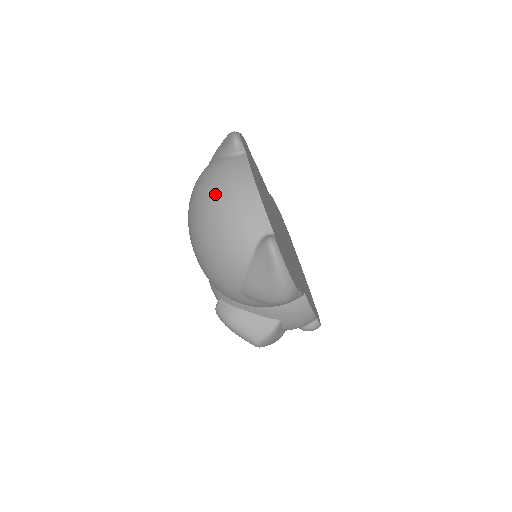
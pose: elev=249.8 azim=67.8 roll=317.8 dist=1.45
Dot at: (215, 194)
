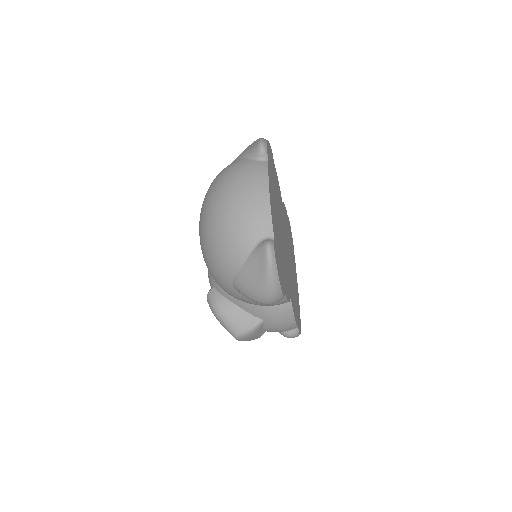
Dot at: (231, 190)
